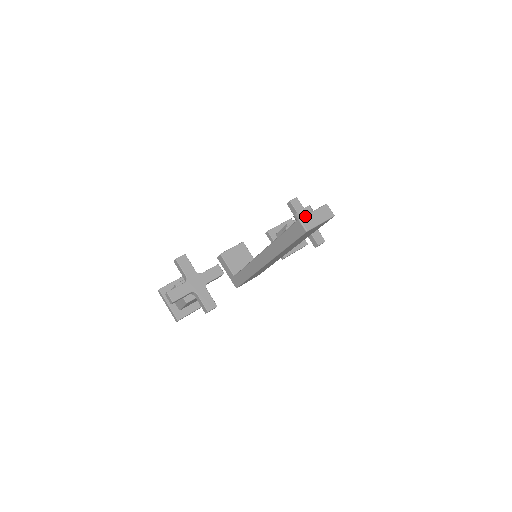
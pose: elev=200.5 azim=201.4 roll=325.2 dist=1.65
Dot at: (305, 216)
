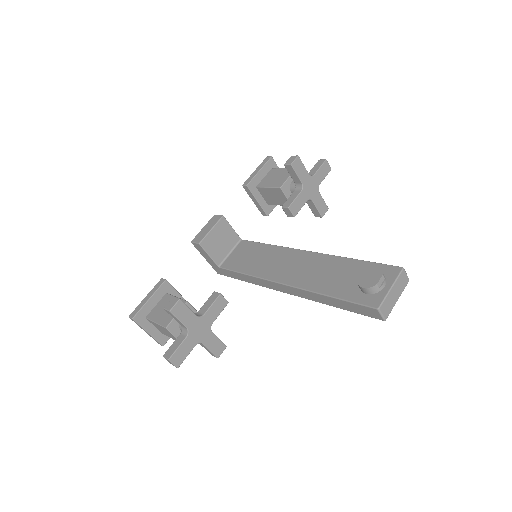
Dot at: (384, 301)
